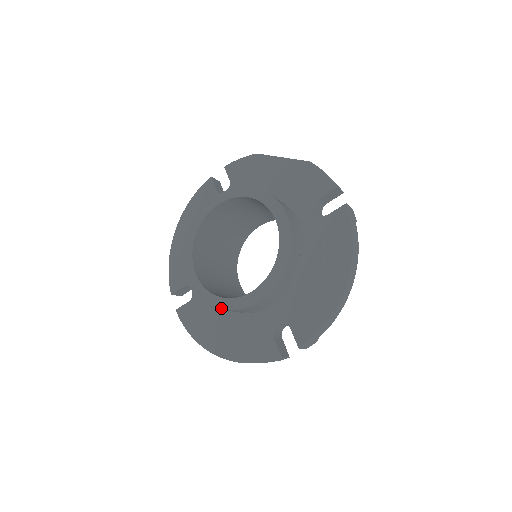
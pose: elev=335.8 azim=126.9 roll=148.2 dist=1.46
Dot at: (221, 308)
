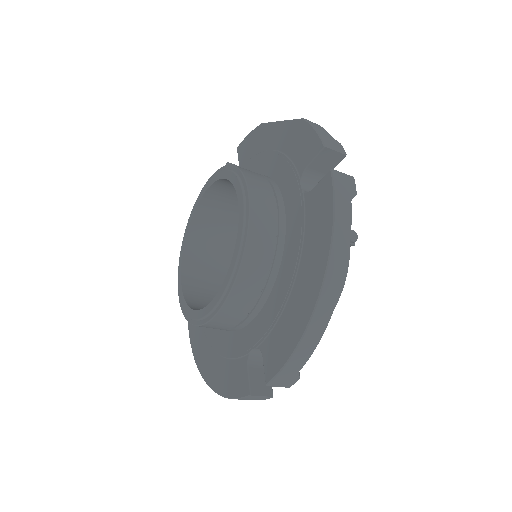
Dot at: (191, 322)
